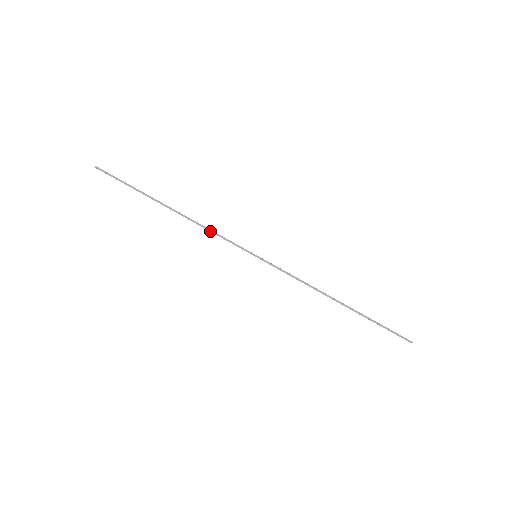
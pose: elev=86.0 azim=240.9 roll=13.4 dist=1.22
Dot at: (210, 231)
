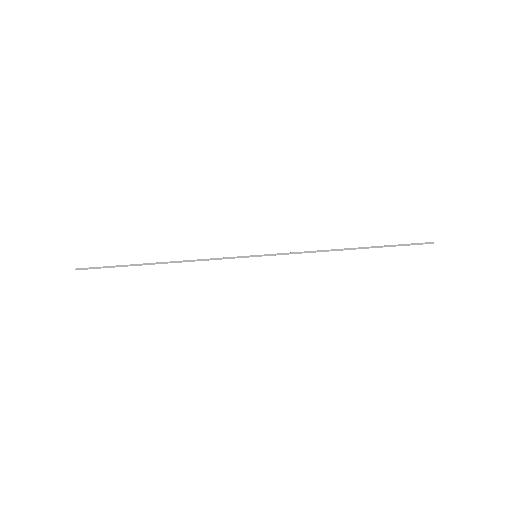
Dot at: (204, 260)
